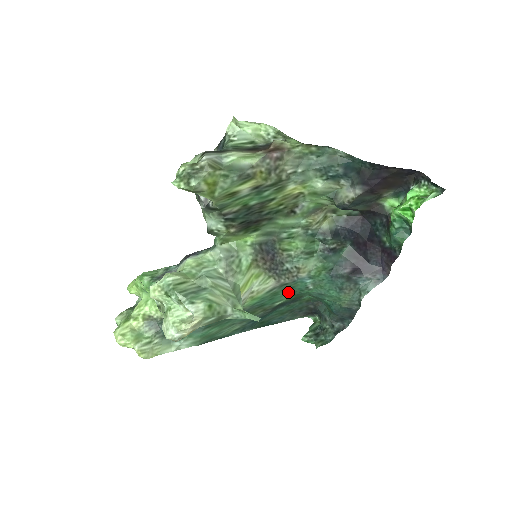
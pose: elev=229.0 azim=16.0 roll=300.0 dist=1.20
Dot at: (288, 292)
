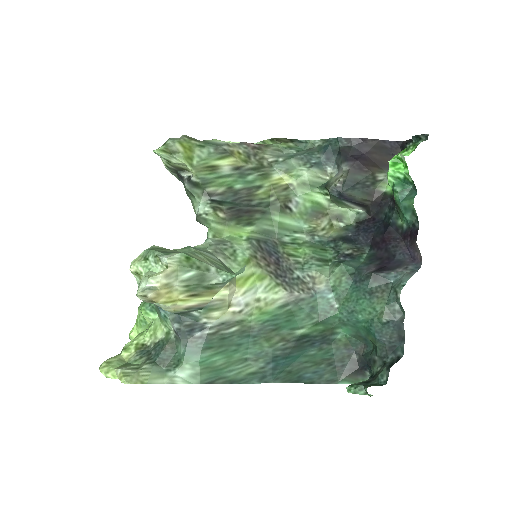
Dot at: (309, 315)
